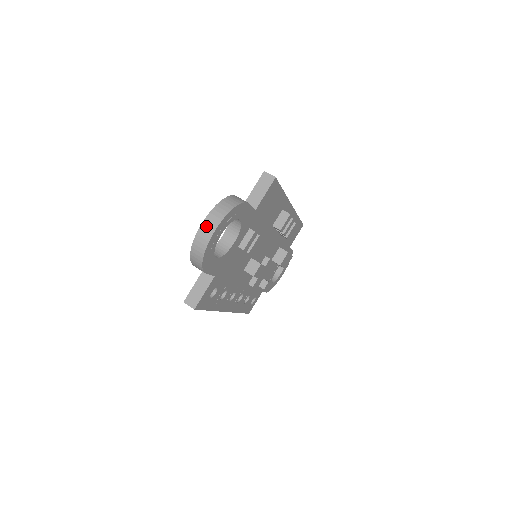
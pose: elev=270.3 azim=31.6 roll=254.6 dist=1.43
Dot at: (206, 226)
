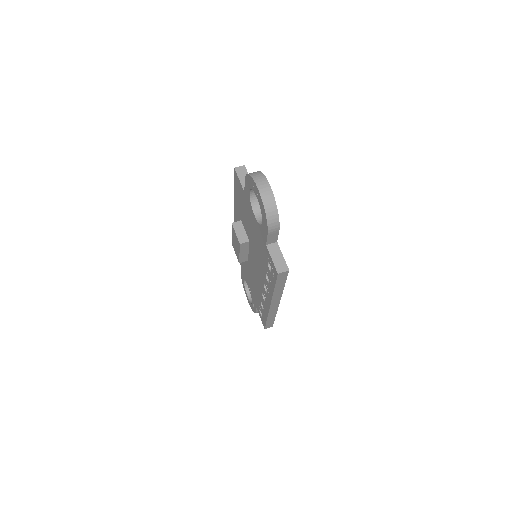
Dot at: (262, 187)
